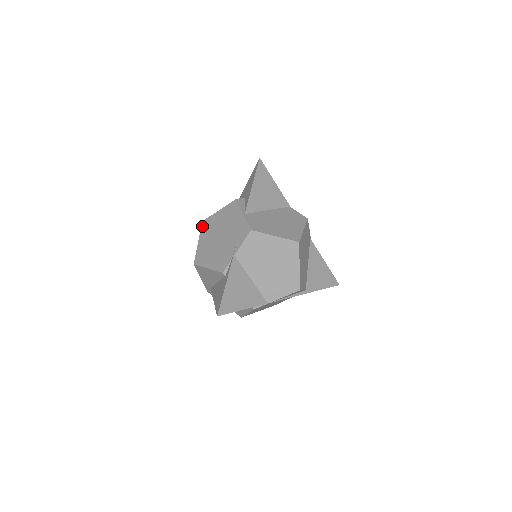
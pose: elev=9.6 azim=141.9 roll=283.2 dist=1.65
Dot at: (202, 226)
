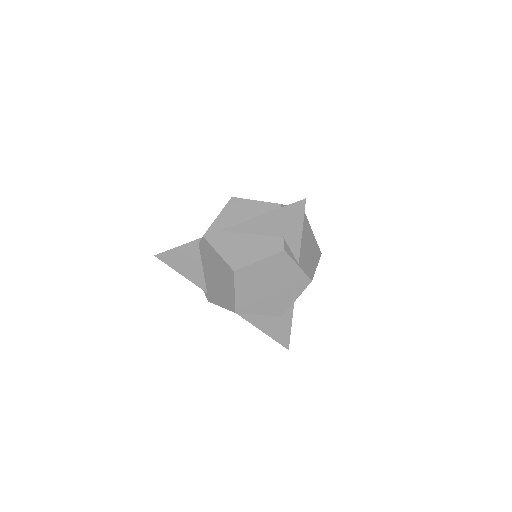
Dot at: (236, 277)
